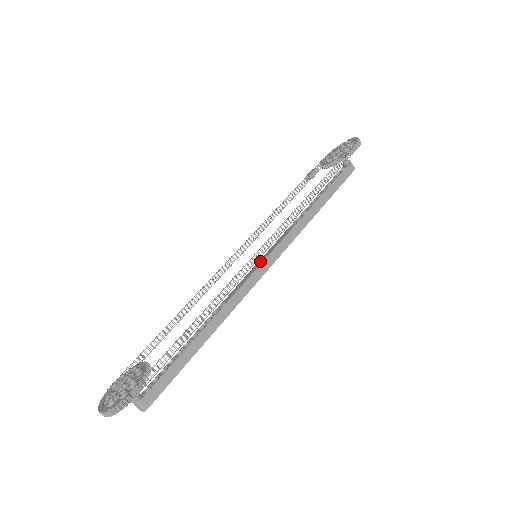
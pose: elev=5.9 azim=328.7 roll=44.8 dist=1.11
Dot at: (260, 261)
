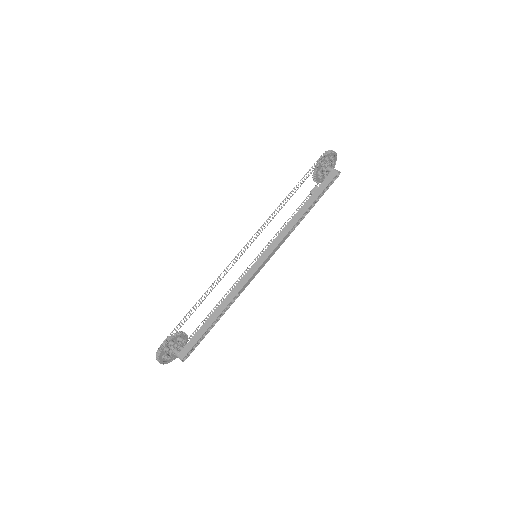
Dot at: (260, 259)
